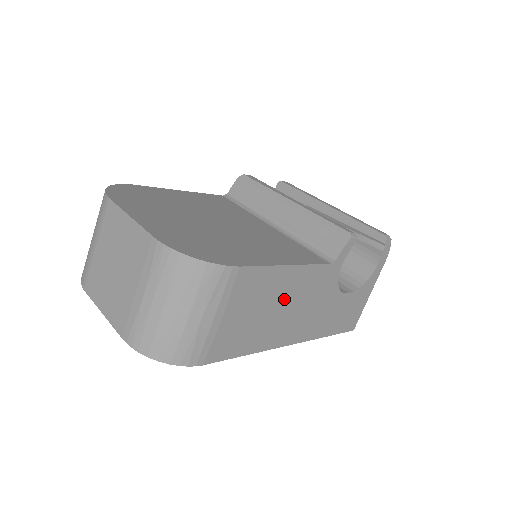
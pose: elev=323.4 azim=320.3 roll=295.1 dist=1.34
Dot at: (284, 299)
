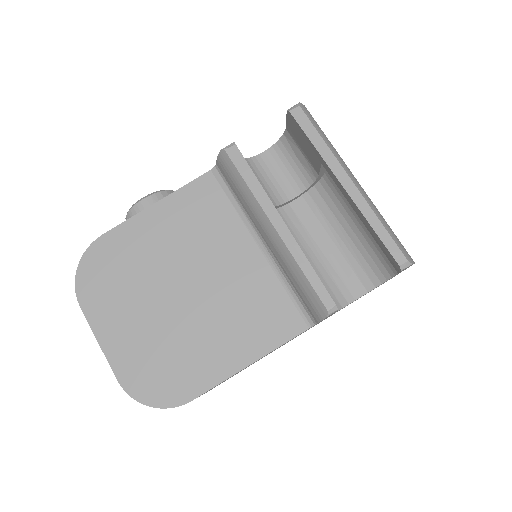
Dot at: occluded
